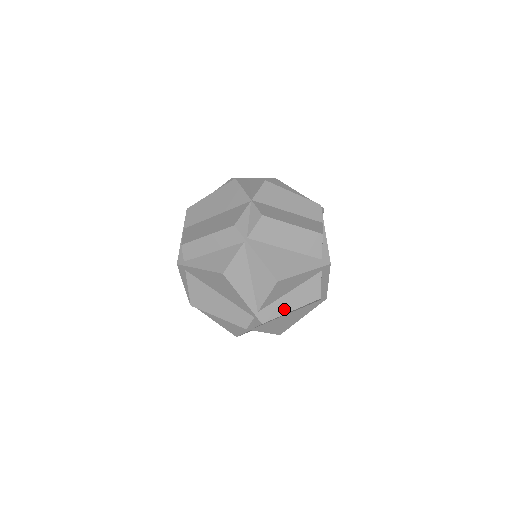
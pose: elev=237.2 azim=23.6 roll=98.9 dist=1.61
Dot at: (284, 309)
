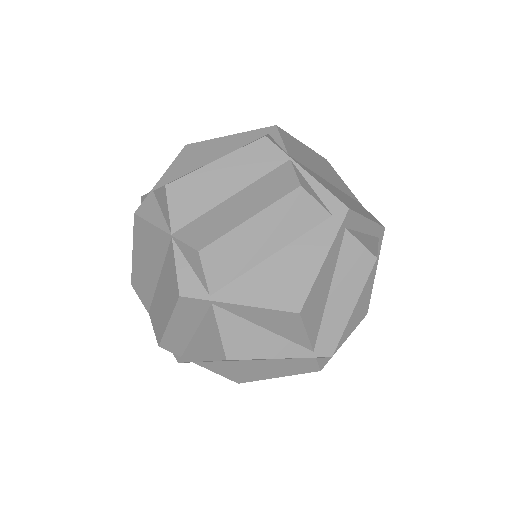
Dot at: (342, 316)
